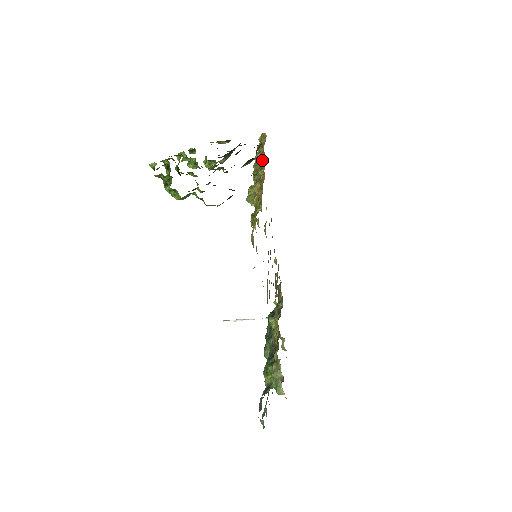
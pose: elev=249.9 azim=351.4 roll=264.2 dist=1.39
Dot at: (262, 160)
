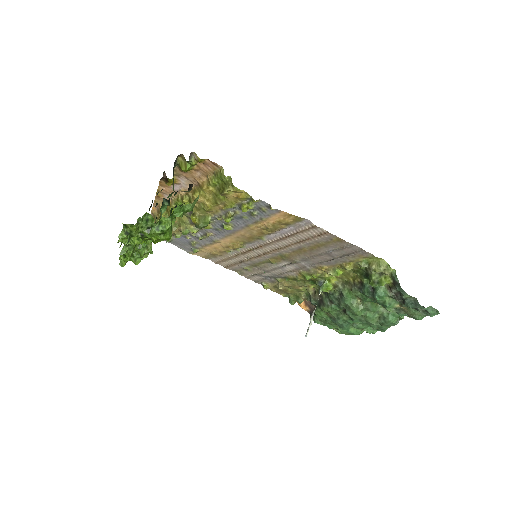
Dot at: (174, 201)
